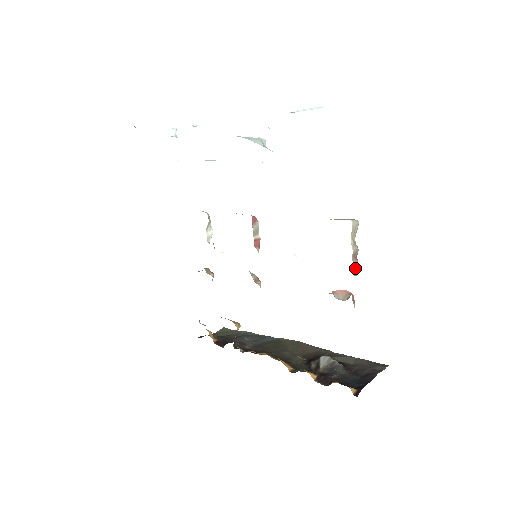
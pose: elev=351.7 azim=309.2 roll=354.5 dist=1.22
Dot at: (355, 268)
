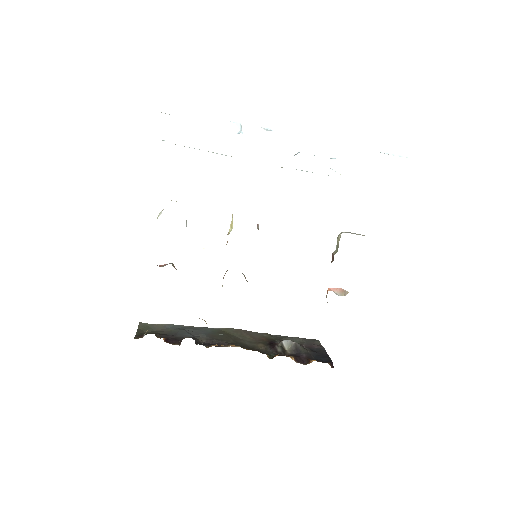
Dot at: occluded
